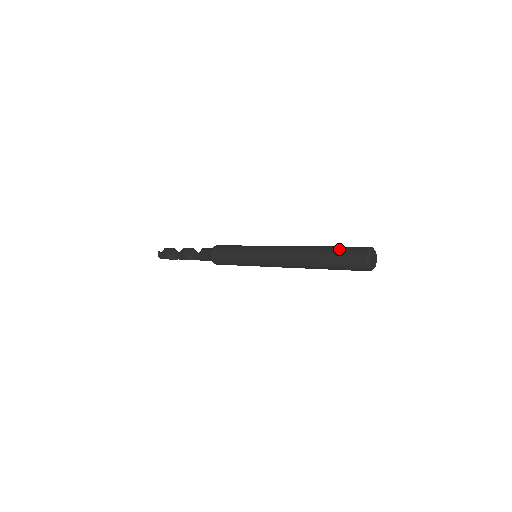
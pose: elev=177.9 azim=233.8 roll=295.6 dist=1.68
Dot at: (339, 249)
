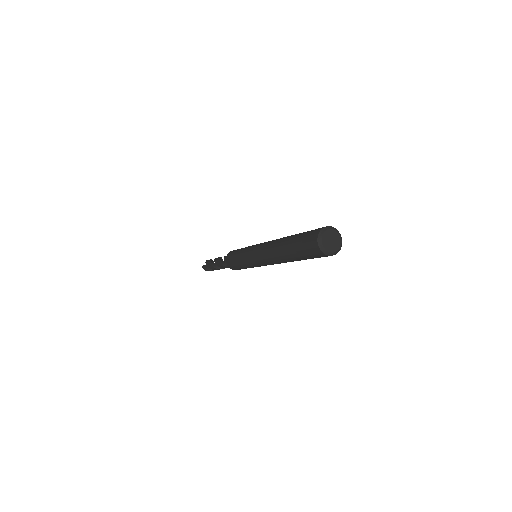
Dot at: (298, 241)
